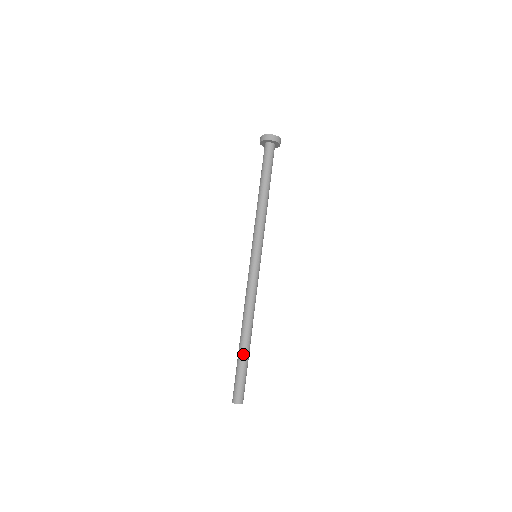
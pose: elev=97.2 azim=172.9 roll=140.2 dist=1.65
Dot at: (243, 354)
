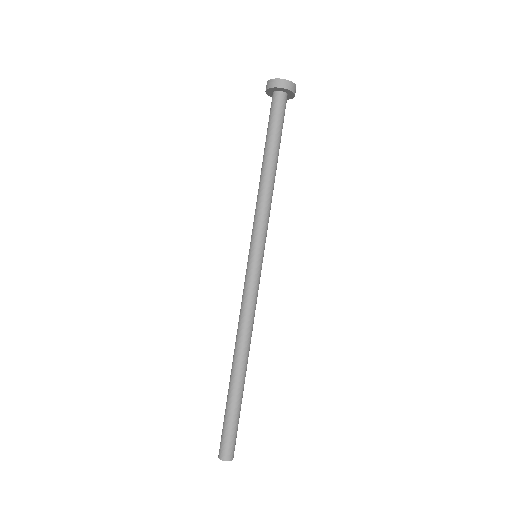
Dot at: (231, 392)
